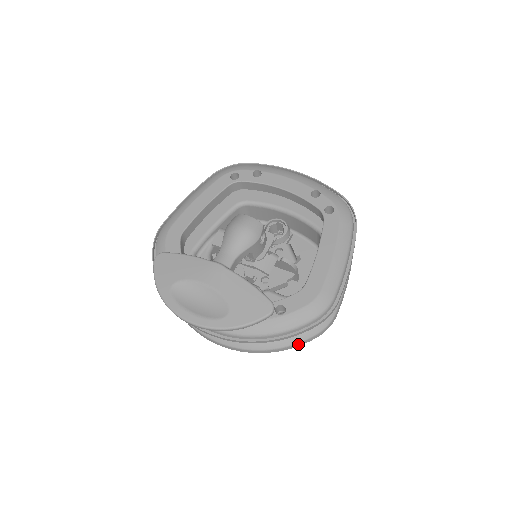
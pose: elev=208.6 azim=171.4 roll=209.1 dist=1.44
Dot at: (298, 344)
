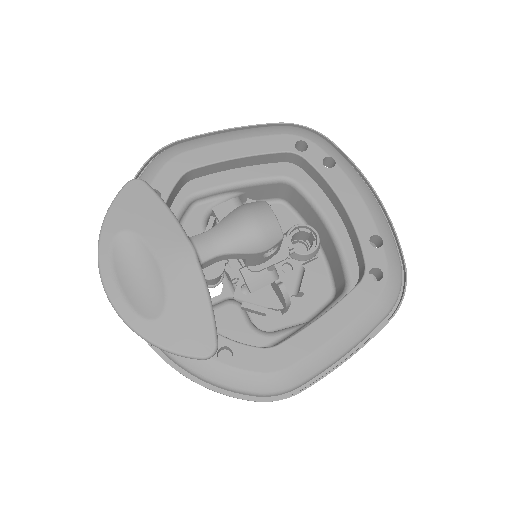
Dot at: occluded
